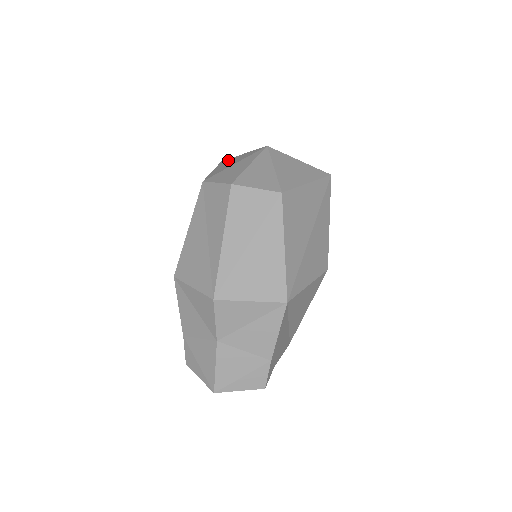
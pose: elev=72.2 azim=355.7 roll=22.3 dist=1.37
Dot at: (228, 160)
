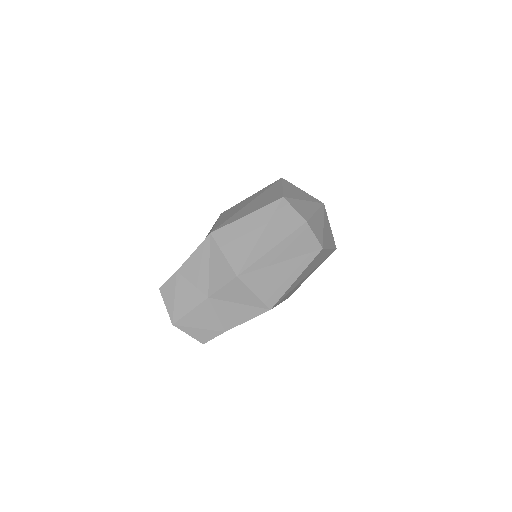
Dot at: (291, 185)
